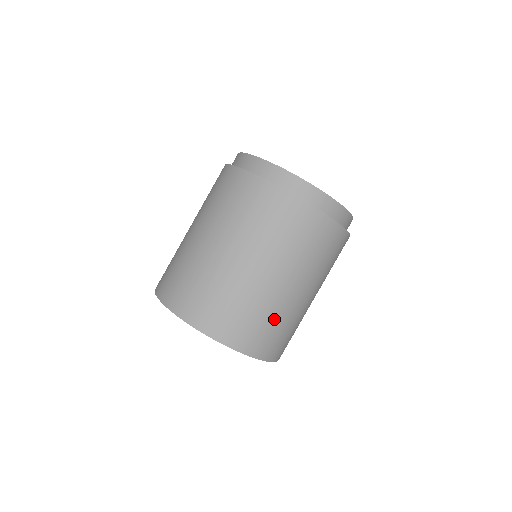
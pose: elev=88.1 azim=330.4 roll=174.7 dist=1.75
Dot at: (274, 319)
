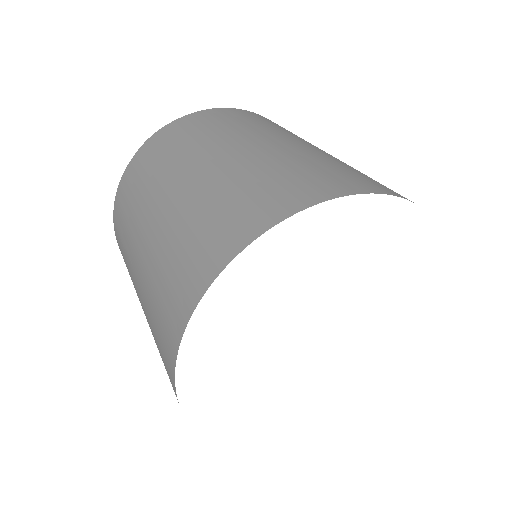
Dot at: (307, 161)
